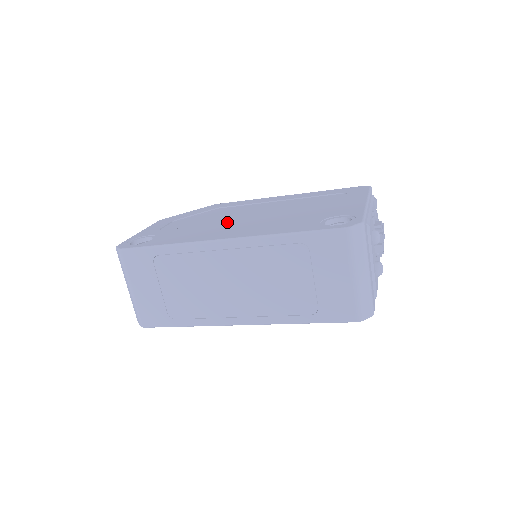
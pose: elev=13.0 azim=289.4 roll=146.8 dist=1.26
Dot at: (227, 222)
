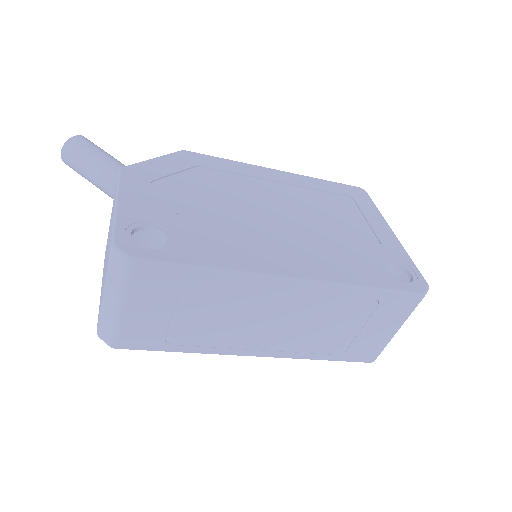
Dot at: (254, 221)
